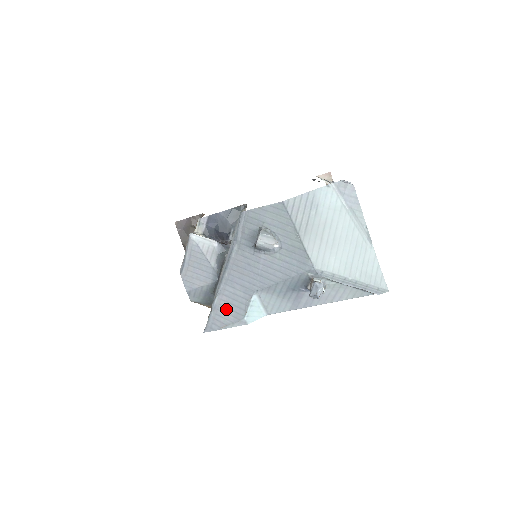
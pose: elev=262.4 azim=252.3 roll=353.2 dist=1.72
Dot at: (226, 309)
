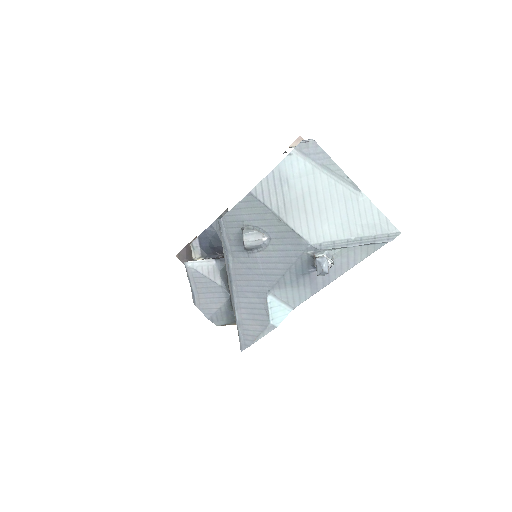
Dot at: (250, 321)
